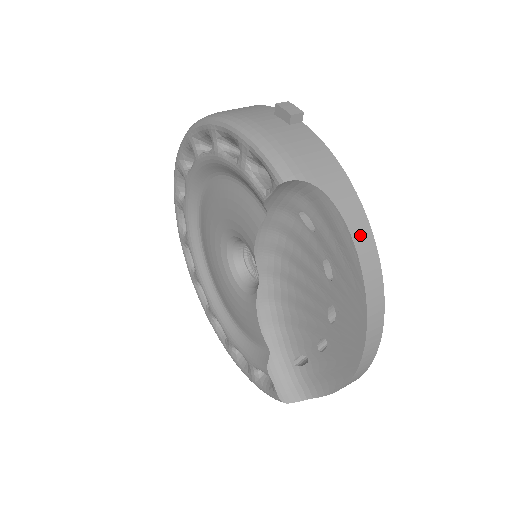
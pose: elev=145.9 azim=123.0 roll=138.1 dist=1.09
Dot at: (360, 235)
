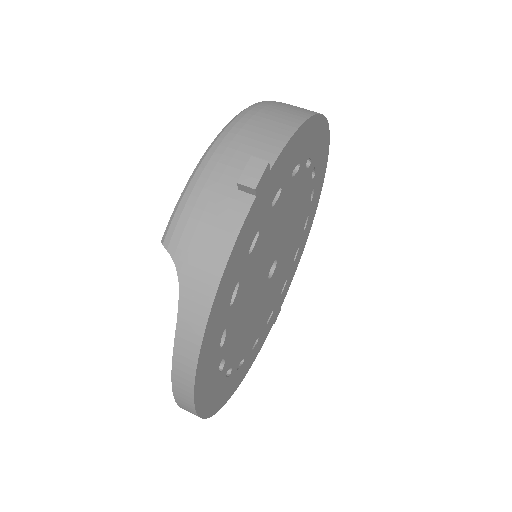
Dot at: (185, 340)
